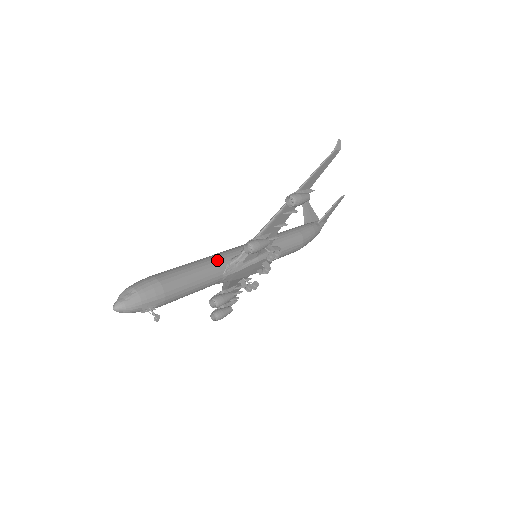
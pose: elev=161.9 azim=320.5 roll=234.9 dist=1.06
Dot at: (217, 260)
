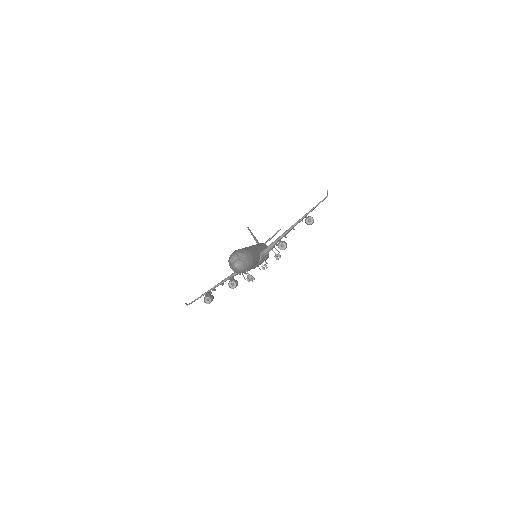
Dot at: (257, 250)
